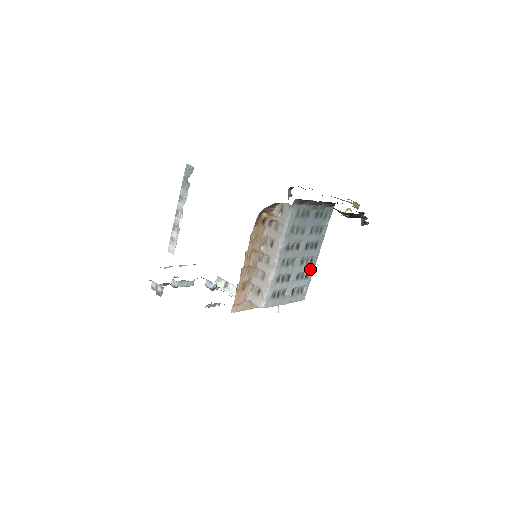
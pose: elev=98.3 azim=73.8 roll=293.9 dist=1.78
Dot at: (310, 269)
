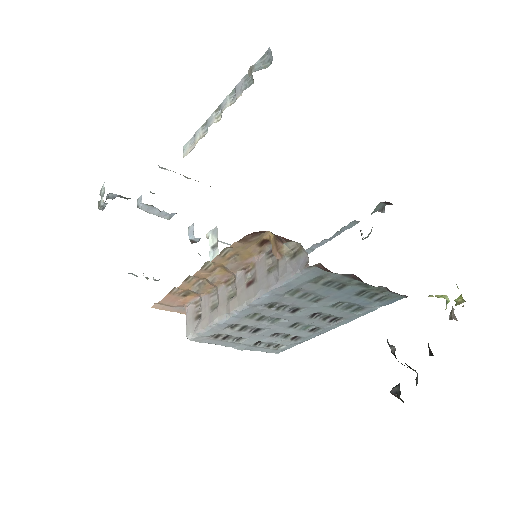
Dot at: (306, 335)
